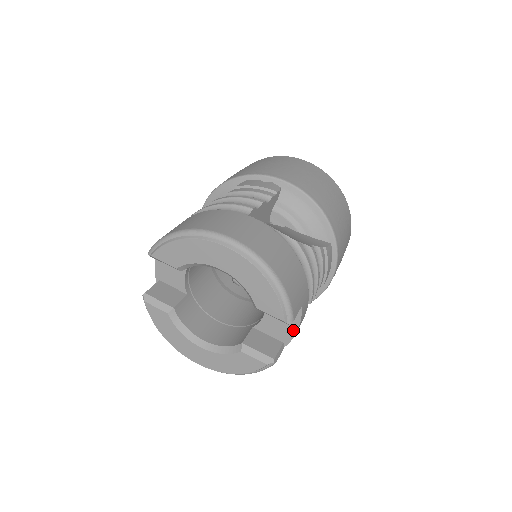
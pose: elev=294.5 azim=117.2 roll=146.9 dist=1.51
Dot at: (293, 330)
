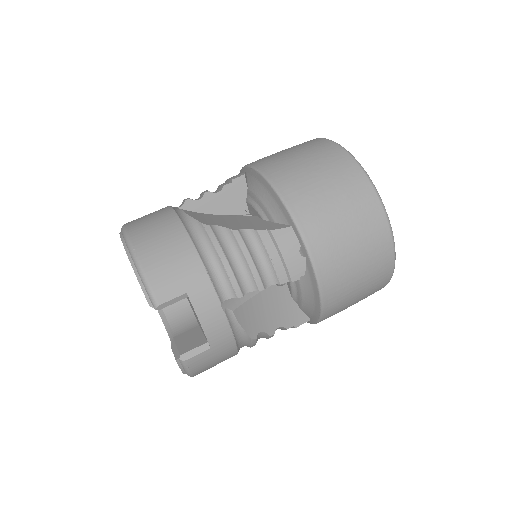
Dot at: (200, 325)
